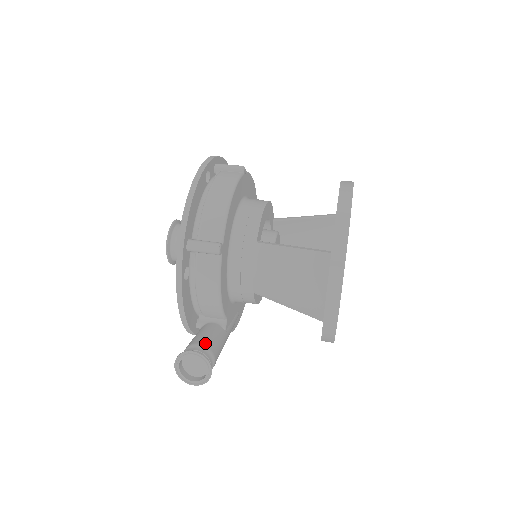
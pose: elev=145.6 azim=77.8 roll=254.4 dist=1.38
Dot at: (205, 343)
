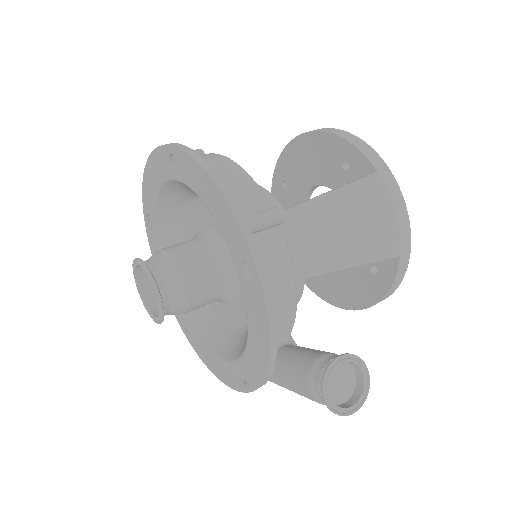
Dot at: (323, 352)
